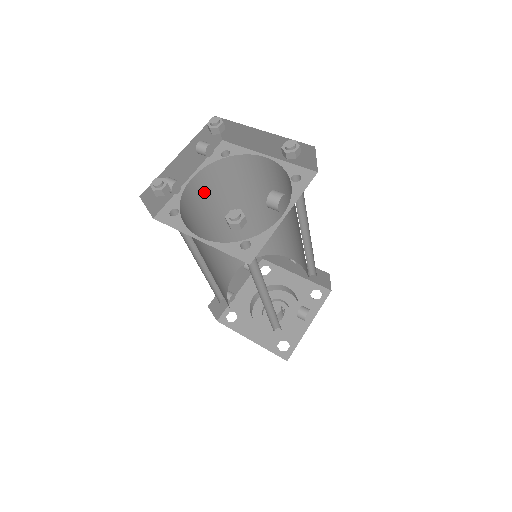
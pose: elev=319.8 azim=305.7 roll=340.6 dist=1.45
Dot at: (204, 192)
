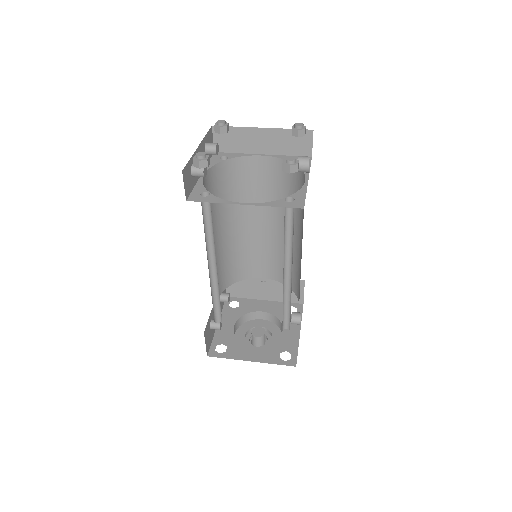
Dot at: occluded
